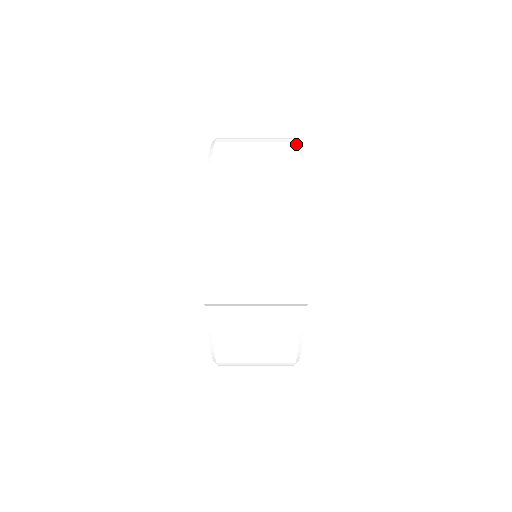
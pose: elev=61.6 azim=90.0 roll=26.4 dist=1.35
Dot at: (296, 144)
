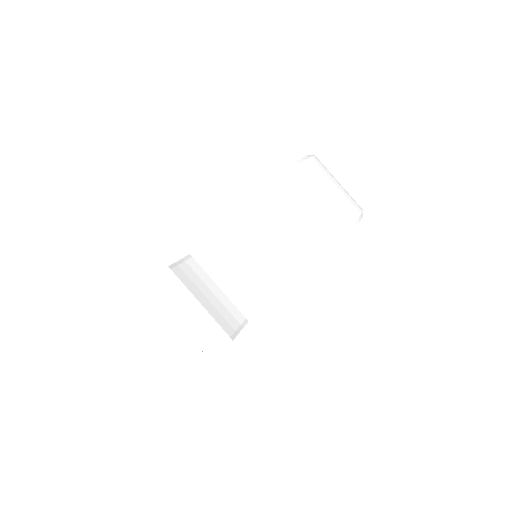
Dot at: (337, 237)
